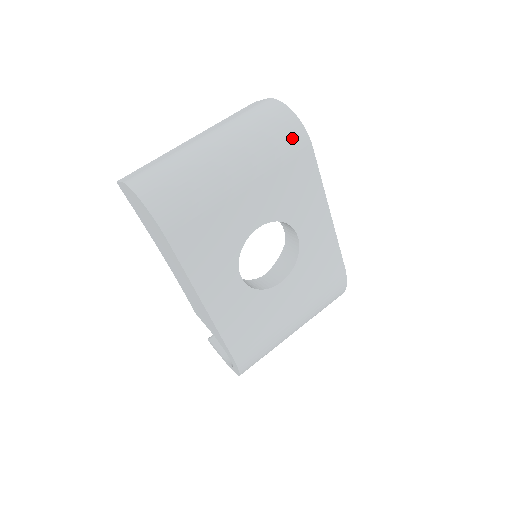
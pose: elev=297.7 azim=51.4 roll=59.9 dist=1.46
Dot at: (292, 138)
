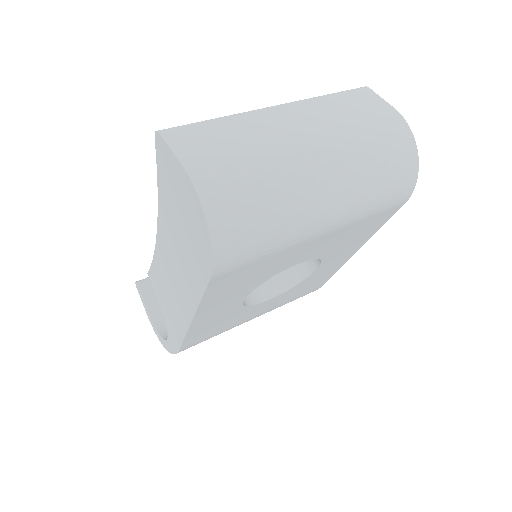
Dot at: (399, 192)
